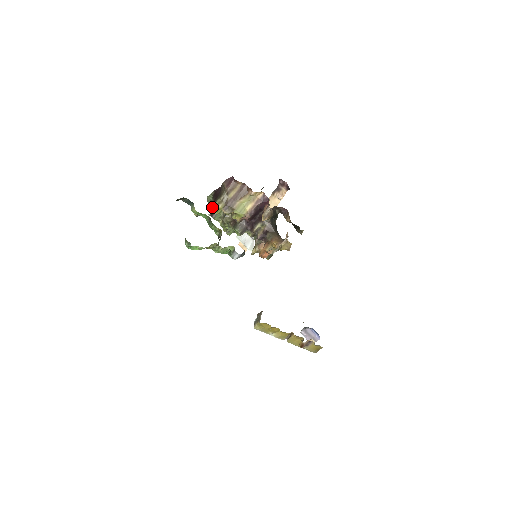
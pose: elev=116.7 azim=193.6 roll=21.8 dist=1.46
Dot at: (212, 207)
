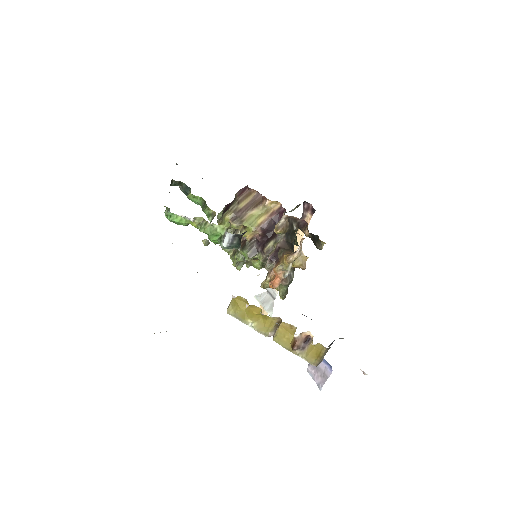
Dot at: (219, 220)
